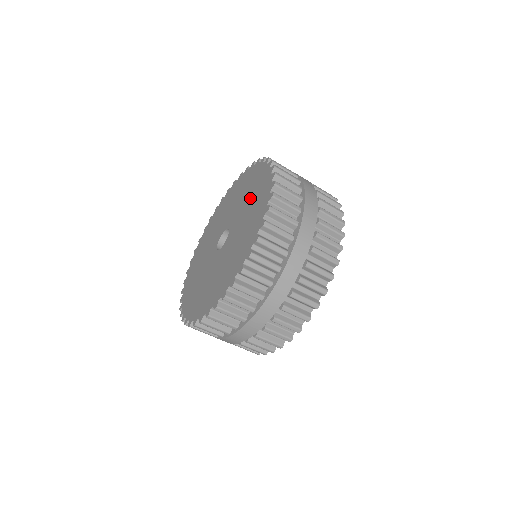
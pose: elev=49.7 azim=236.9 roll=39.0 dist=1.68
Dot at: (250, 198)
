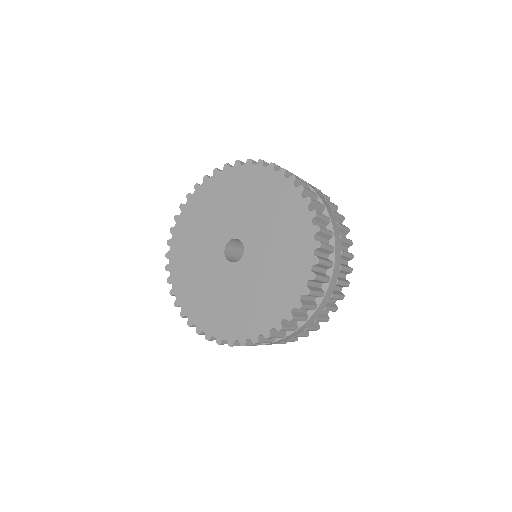
Dot at: (279, 236)
